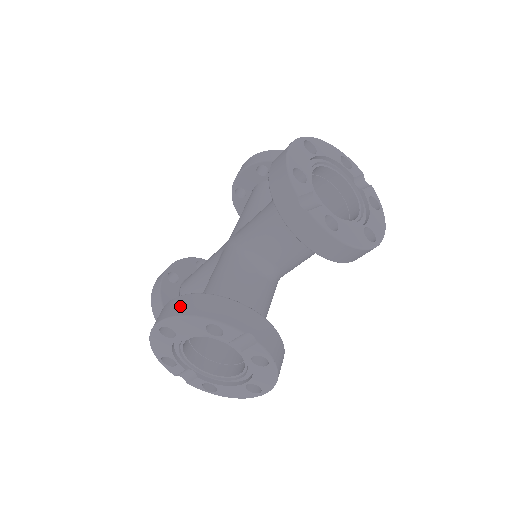
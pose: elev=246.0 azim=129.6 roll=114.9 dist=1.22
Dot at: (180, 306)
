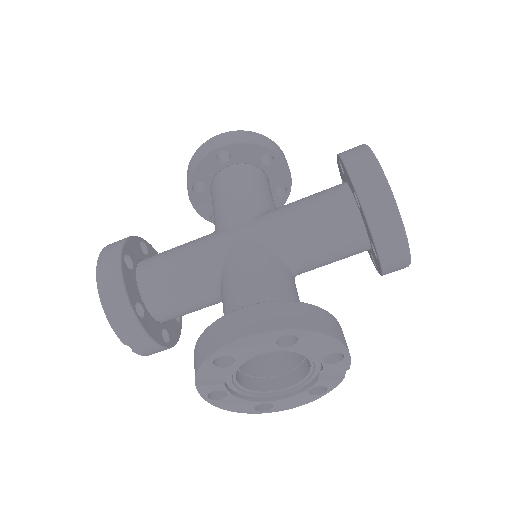
Dot at: (107, 283)
